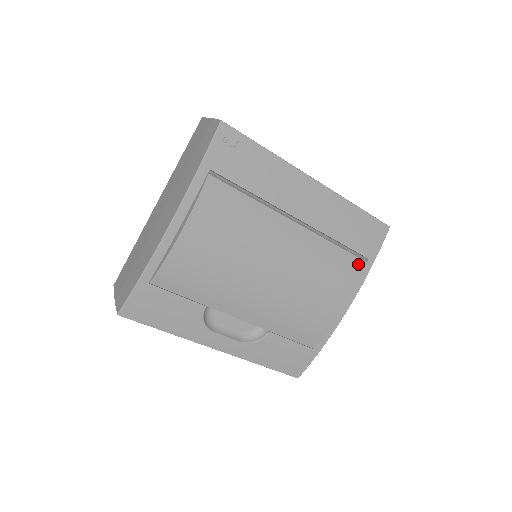
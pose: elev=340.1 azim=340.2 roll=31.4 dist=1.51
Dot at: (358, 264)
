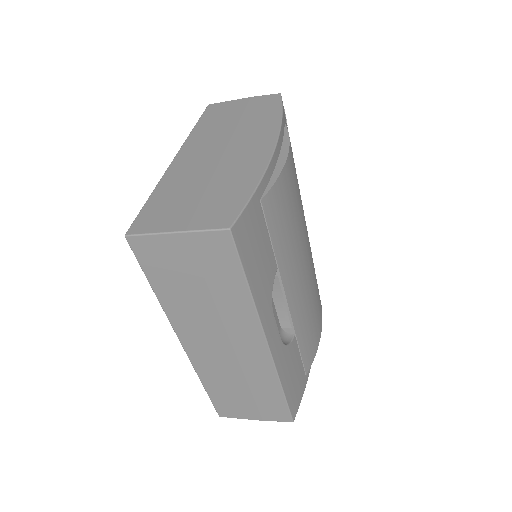
Dot at: occluded
